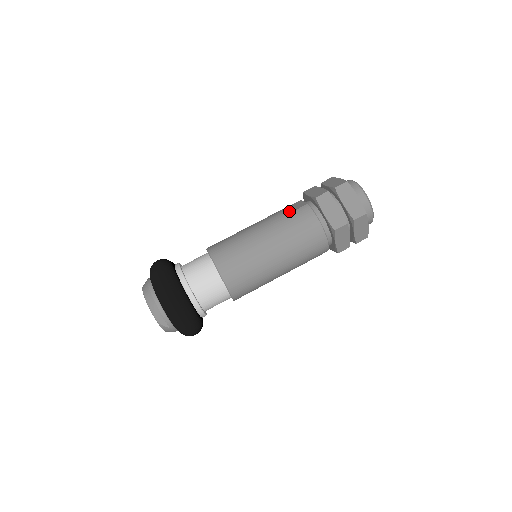
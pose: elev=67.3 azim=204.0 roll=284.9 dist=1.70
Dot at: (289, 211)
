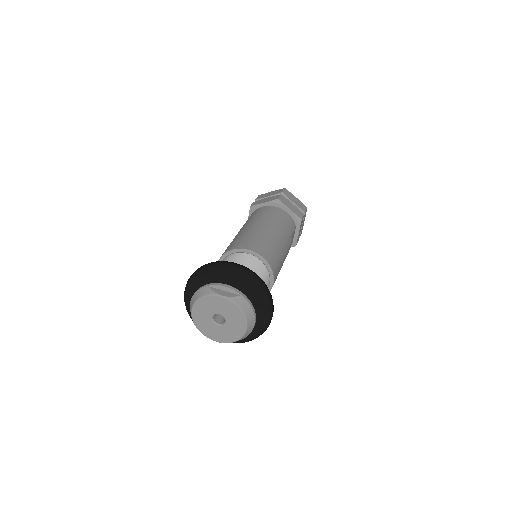
Dot at: occluded
